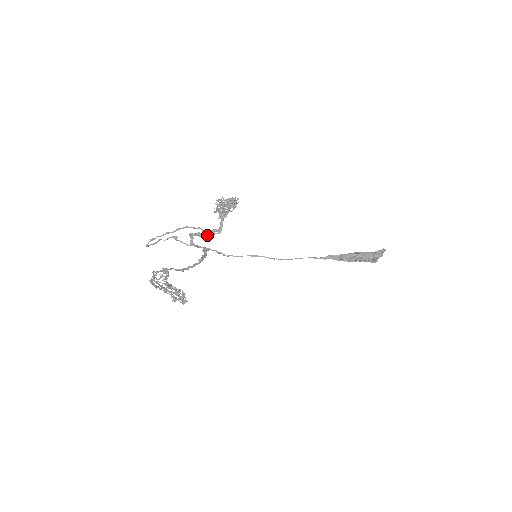
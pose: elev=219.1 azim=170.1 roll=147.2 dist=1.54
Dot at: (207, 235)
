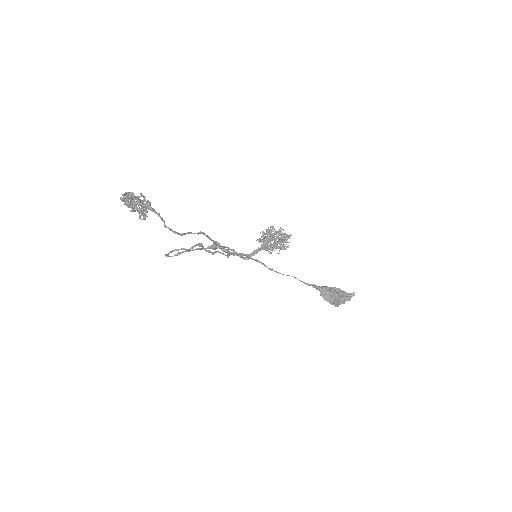
Dot at: (234, 255)
